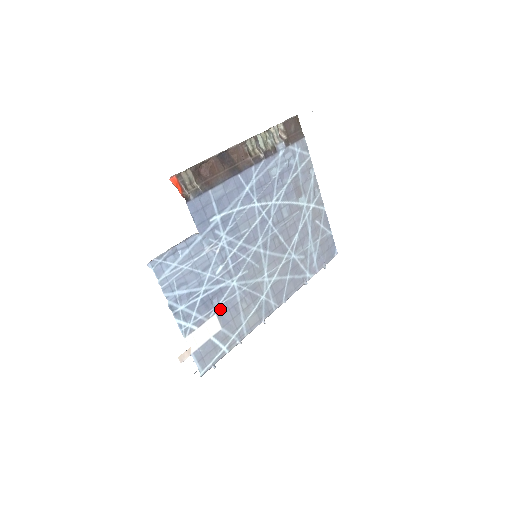
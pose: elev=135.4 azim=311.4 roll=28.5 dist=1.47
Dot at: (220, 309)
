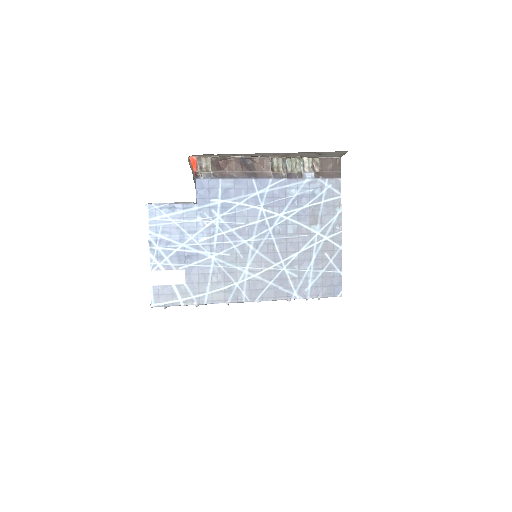
Dot at: (191, 269)
